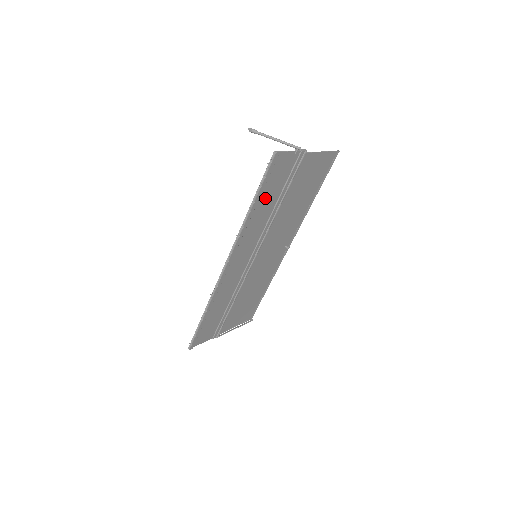
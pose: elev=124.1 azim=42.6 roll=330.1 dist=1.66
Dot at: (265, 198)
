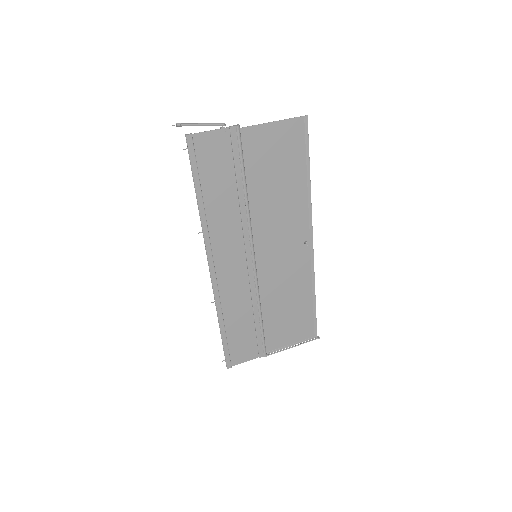
Dot at: (213, 187)
